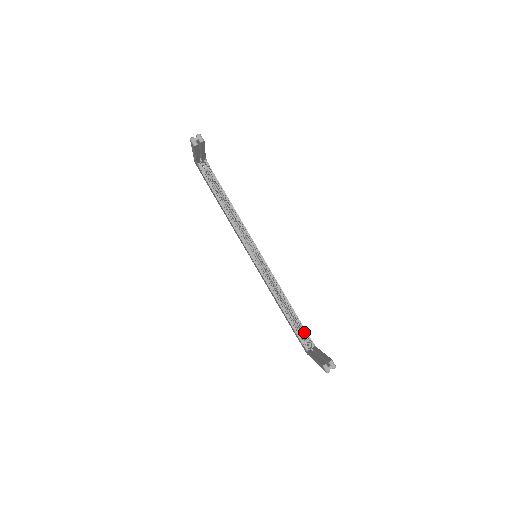
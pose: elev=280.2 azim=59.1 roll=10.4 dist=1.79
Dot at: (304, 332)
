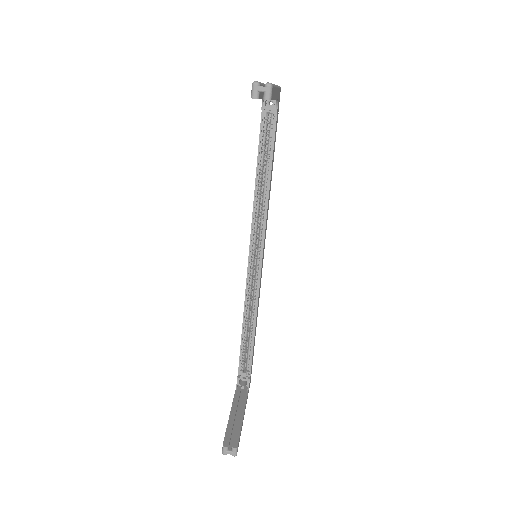
Dot at: (249, 365)
